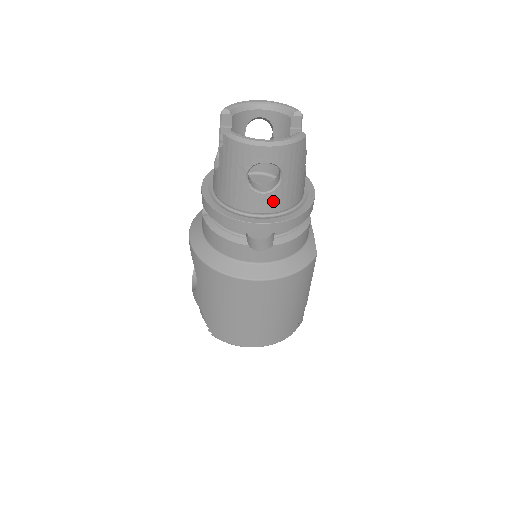
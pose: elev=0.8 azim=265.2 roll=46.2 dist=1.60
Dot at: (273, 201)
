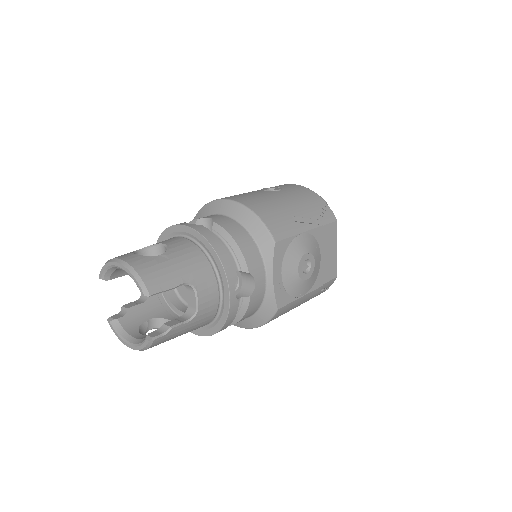
Dot at: occluded
